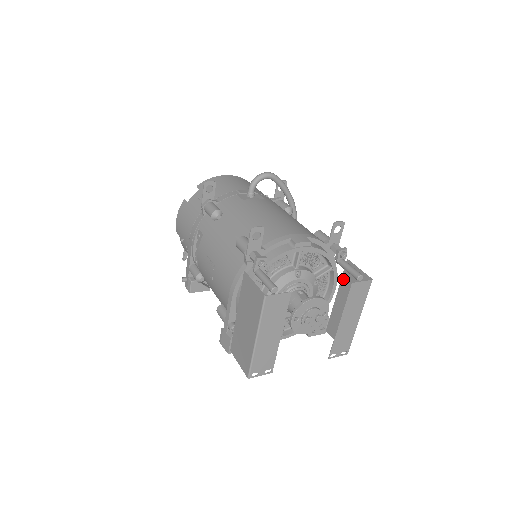
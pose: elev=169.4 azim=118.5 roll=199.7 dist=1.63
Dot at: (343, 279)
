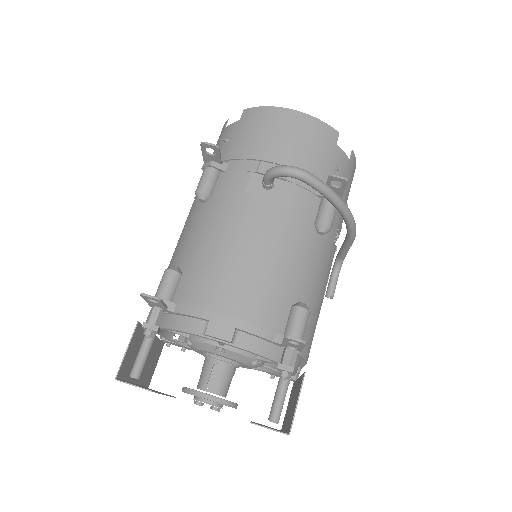
Dot at: (300, 379)
